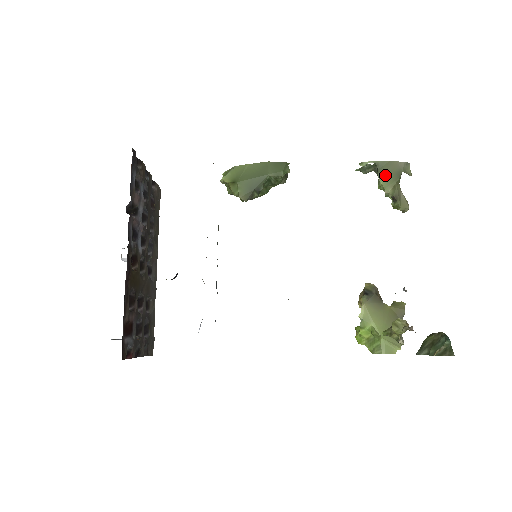
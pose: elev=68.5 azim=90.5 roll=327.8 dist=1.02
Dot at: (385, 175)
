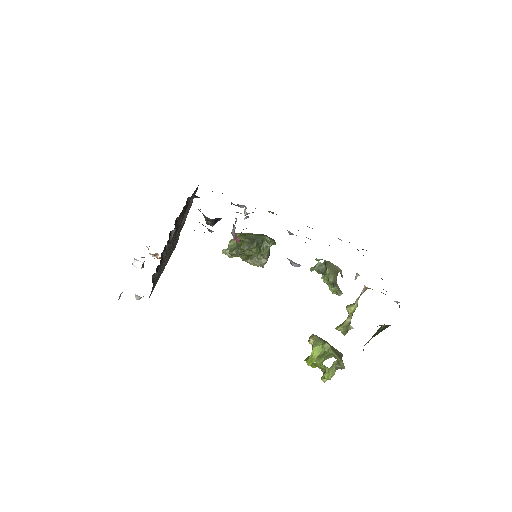
Dot at: (330, 268)
